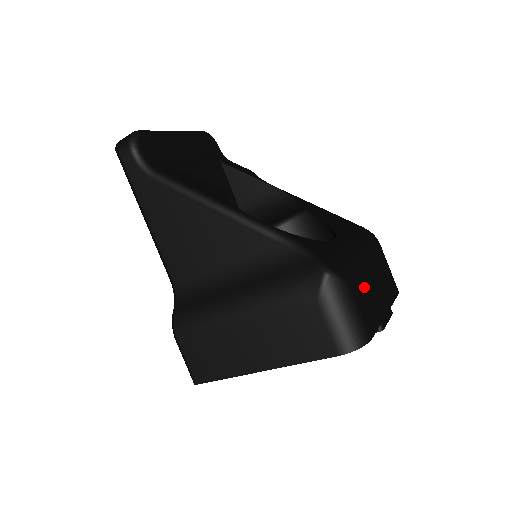
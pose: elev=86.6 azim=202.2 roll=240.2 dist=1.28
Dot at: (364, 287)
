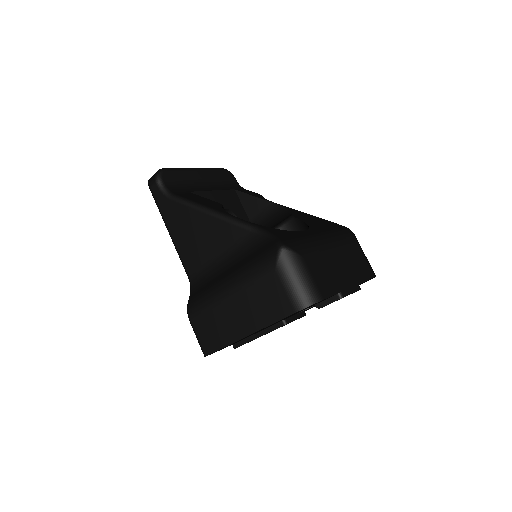
Dot at: (322, 262)
